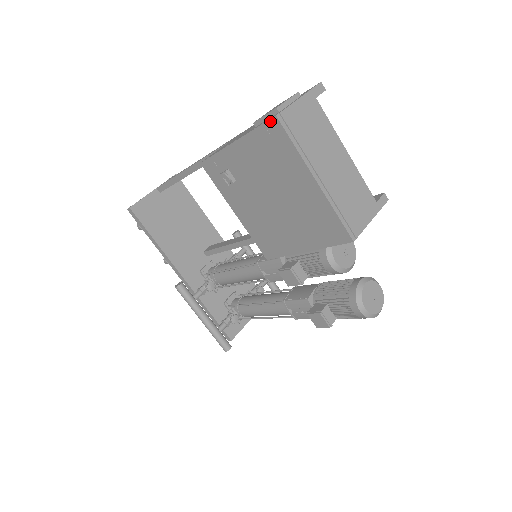
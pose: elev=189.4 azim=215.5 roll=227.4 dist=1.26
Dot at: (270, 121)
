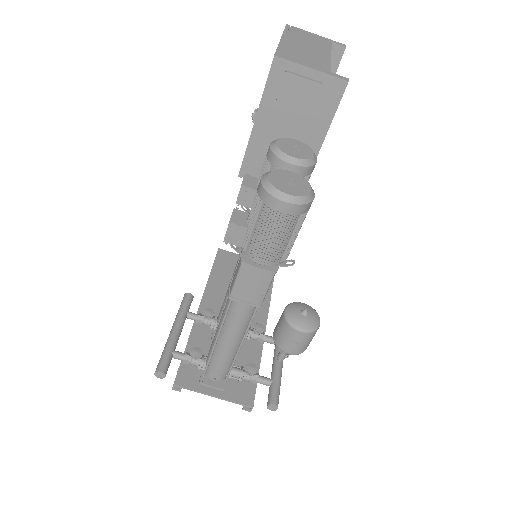
Dot at: occluded
